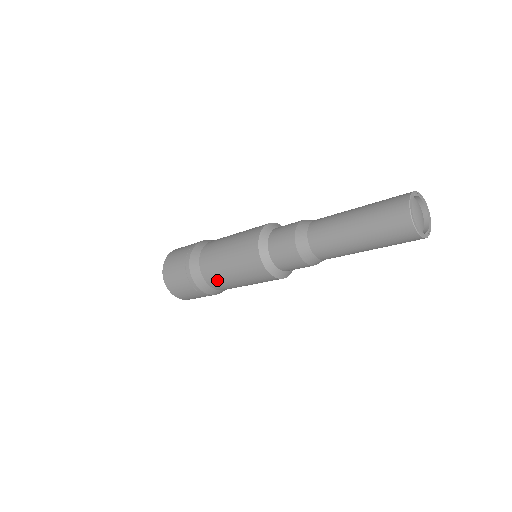
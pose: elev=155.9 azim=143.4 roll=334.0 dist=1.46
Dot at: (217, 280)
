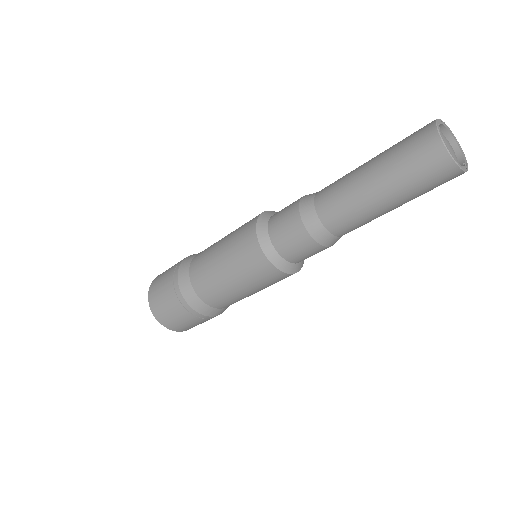
Dot at: (223, 300)
